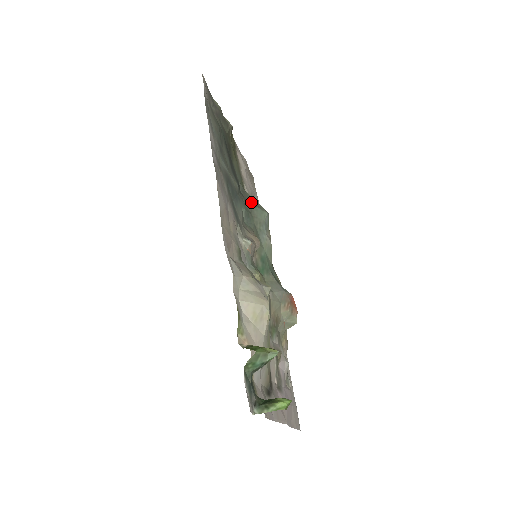
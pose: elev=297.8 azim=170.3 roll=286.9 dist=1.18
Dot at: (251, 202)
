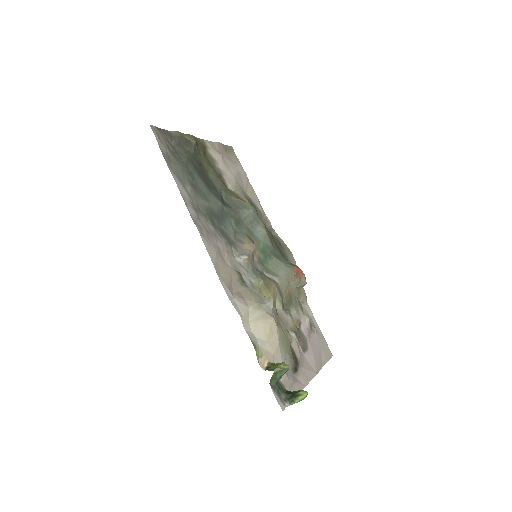
Dot at: (237, 206)
